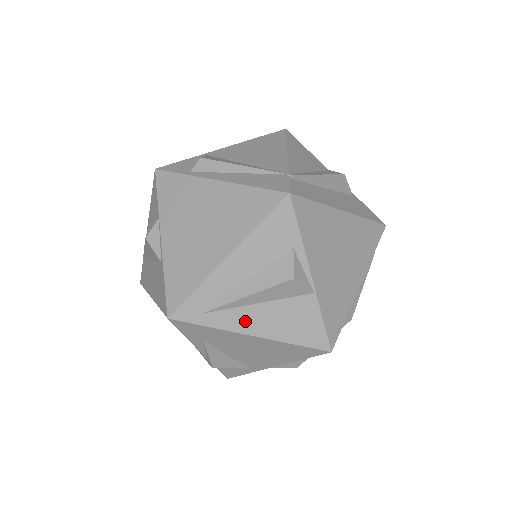
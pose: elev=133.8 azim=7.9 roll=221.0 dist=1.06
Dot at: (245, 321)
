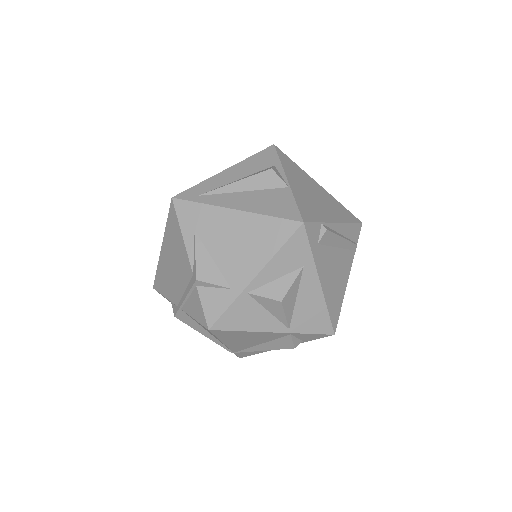
Dot at: (231, 201)
